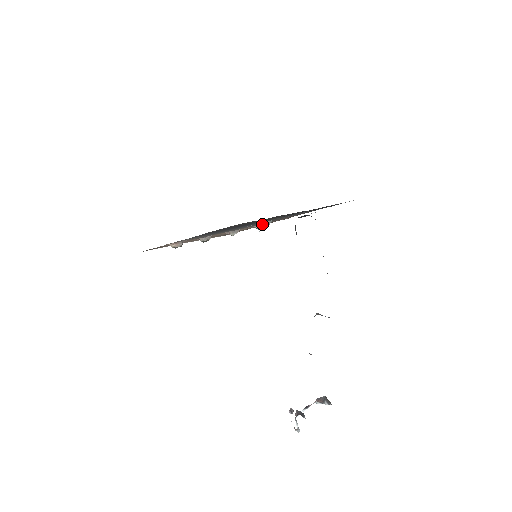
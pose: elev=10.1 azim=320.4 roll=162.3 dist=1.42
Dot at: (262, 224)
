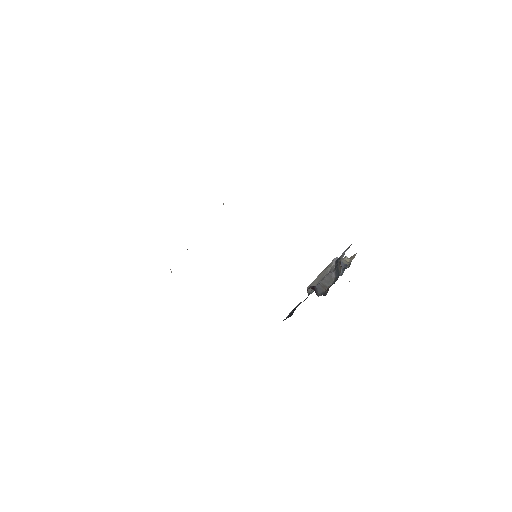
Dot at: occluded
